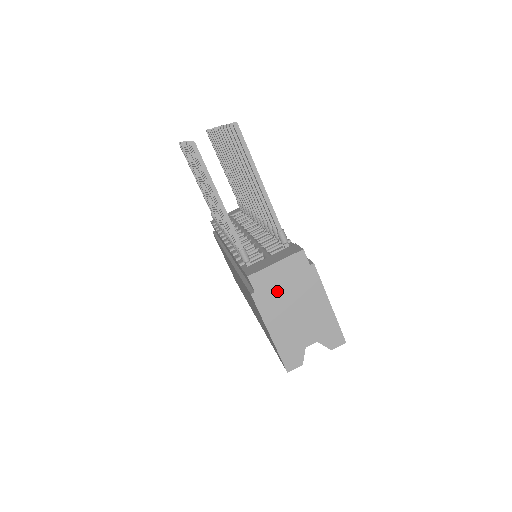
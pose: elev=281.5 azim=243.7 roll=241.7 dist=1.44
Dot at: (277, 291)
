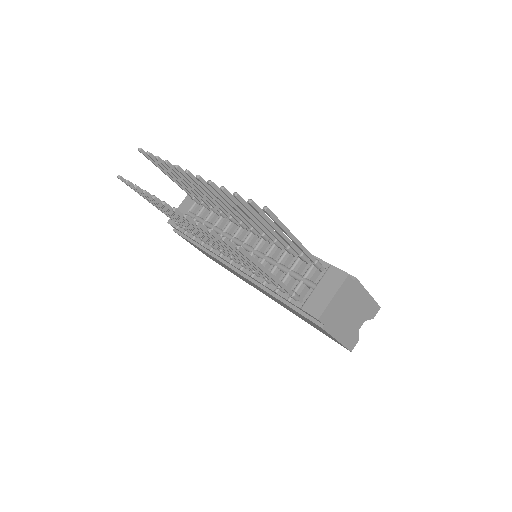
Dot at: (337, 313)
